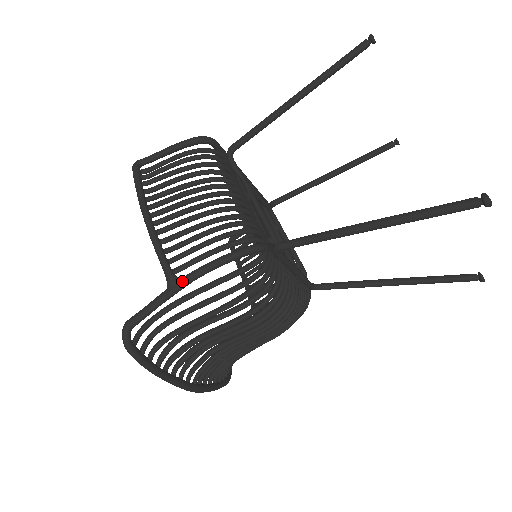
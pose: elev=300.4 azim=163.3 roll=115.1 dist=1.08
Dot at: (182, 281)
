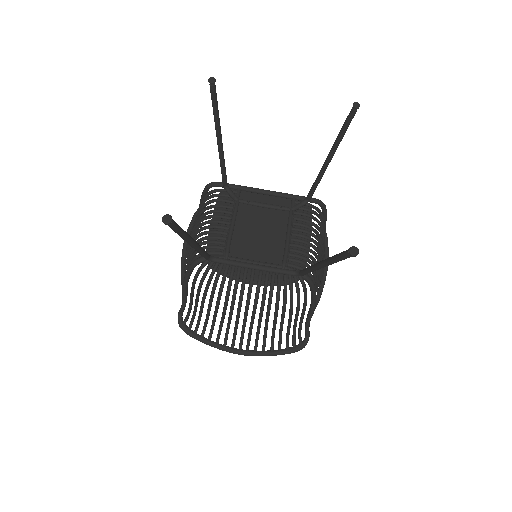
Dot at: (182, 286)
